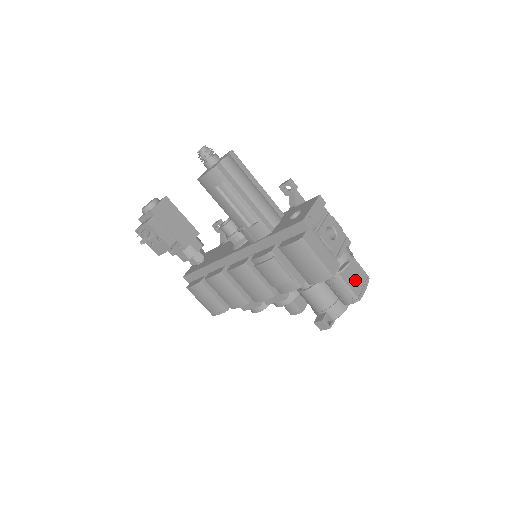
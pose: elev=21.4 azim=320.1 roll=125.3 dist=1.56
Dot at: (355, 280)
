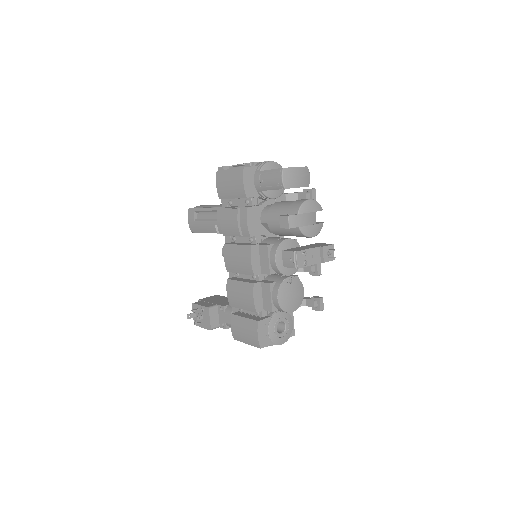
Dot at: occluded
